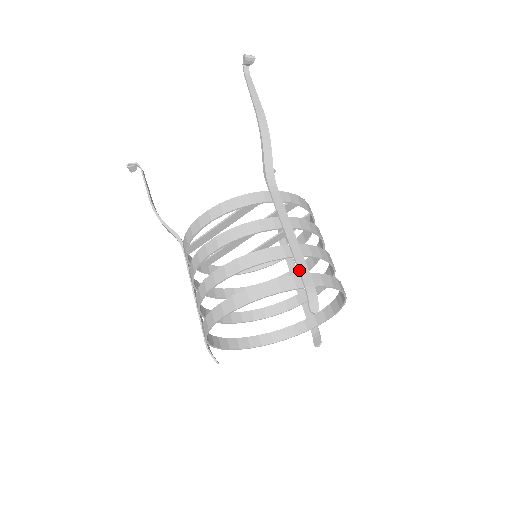
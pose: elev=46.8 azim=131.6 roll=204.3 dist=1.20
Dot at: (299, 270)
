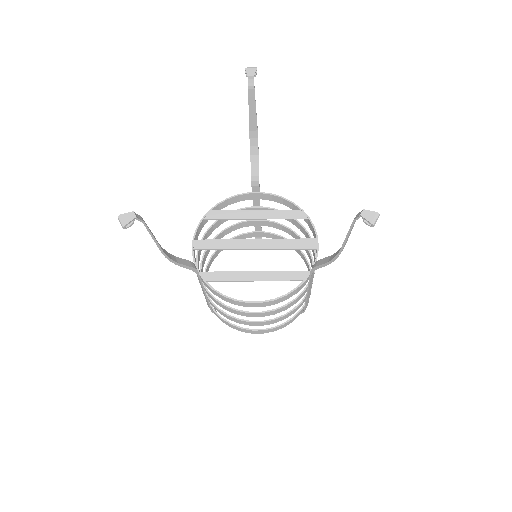
Dot at: occluded
